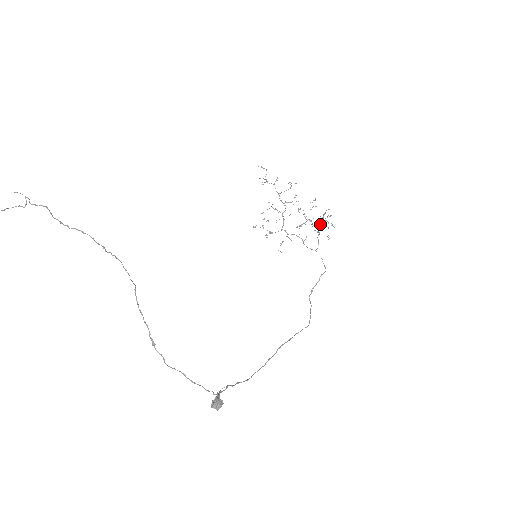
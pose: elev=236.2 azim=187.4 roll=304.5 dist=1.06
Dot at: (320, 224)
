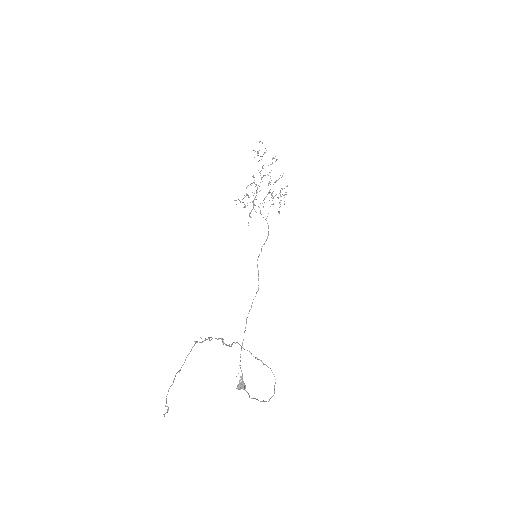
Dot at: occluded
